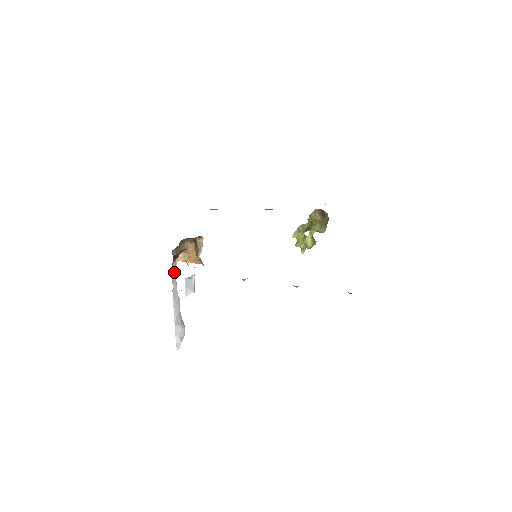
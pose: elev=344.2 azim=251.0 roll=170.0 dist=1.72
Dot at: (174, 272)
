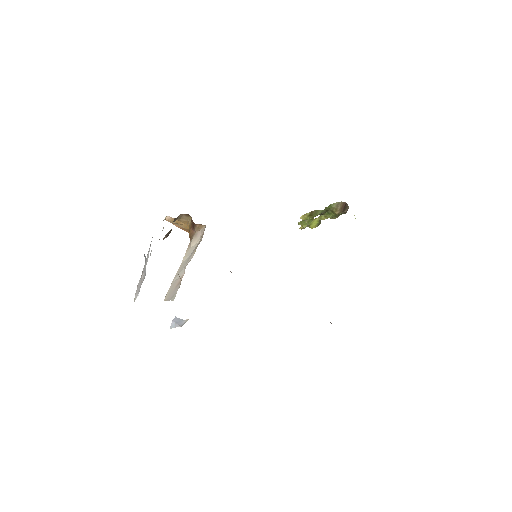
Dot at: occluded
